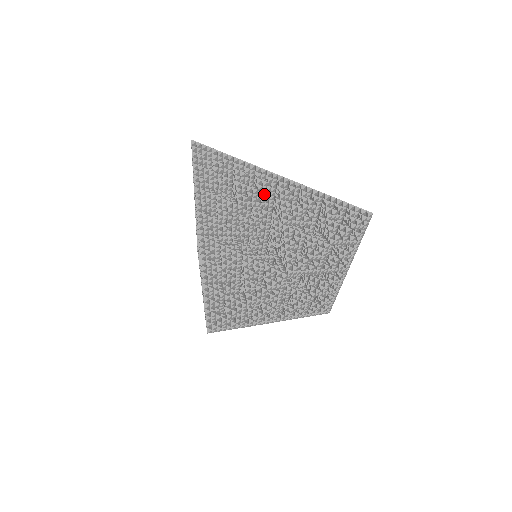
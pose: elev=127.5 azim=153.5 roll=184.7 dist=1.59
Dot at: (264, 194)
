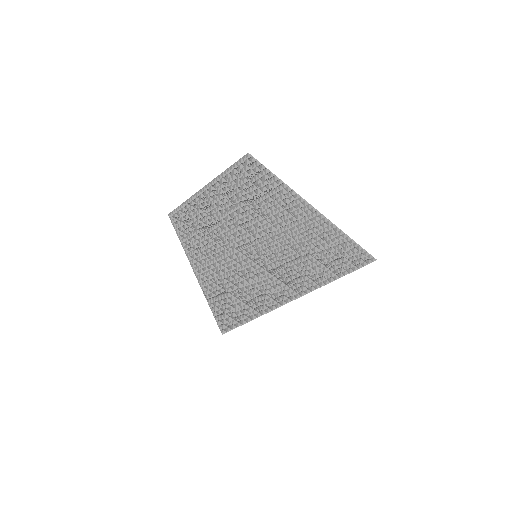
Dot at: occluded
